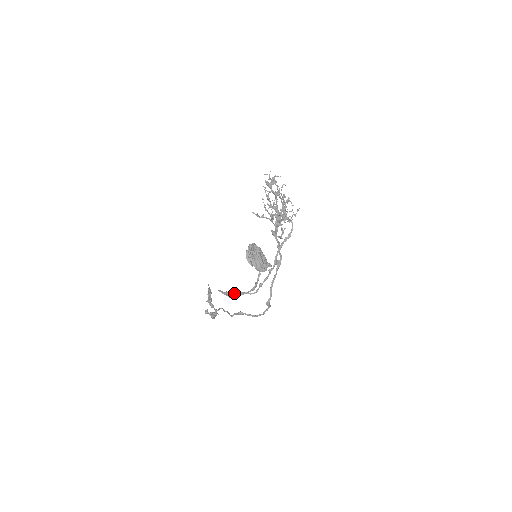
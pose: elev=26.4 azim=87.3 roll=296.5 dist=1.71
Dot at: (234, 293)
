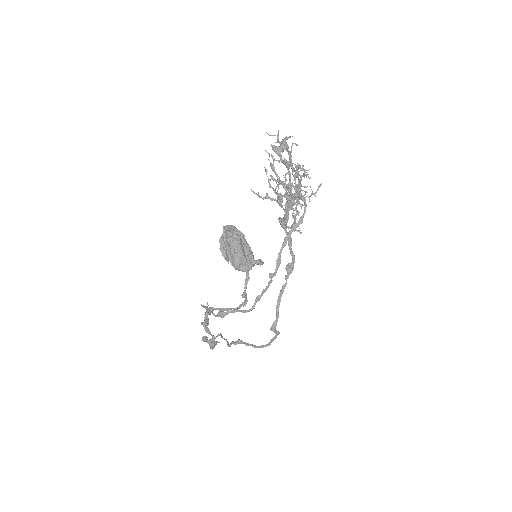
Dot at: (219, 309)
